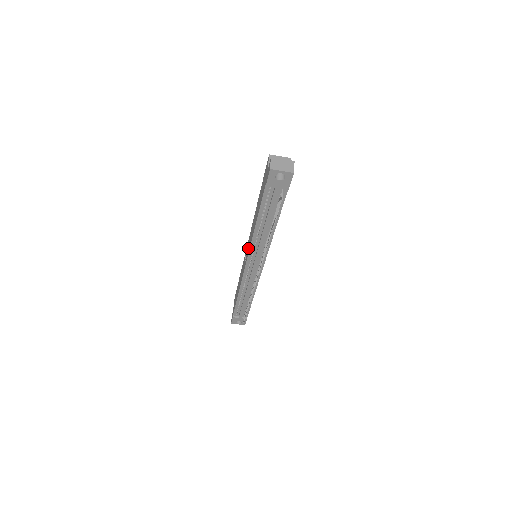
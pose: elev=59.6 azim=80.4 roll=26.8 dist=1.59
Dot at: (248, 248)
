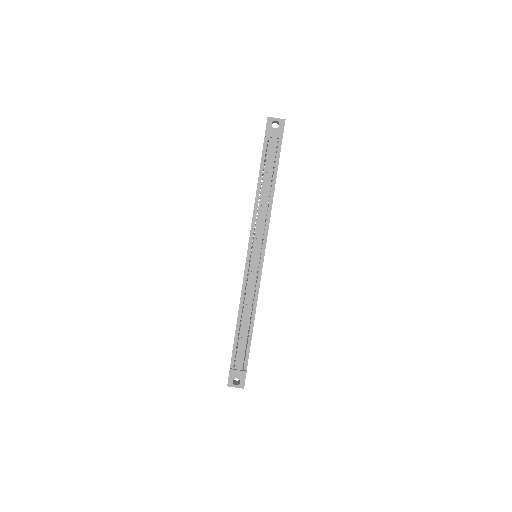
Dot at: occluded
